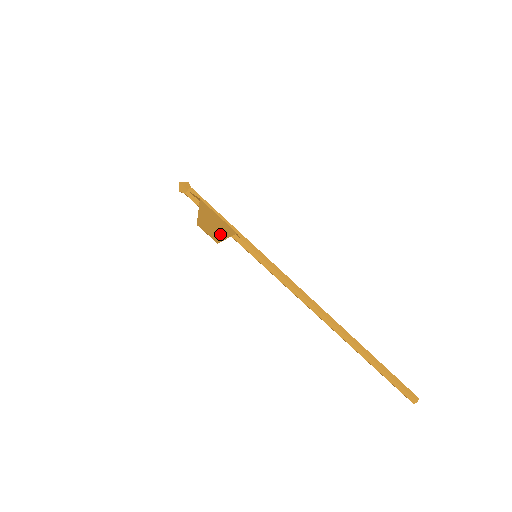
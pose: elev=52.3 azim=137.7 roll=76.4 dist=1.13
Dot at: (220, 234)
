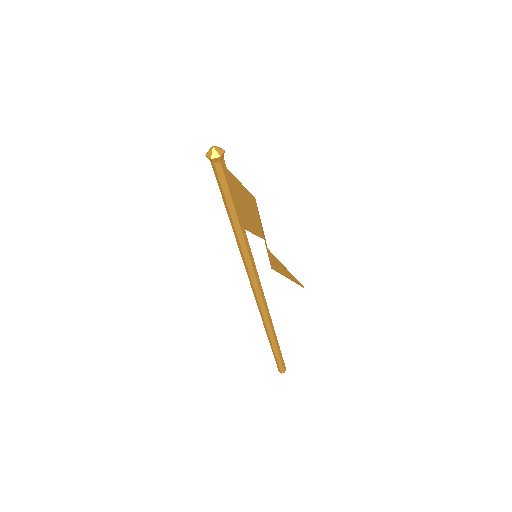
Dot at: occluded
